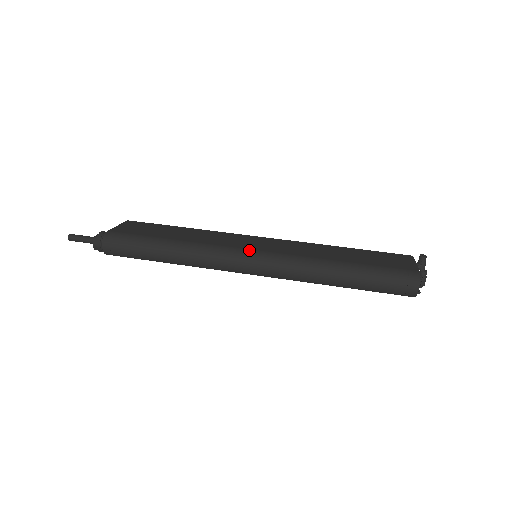
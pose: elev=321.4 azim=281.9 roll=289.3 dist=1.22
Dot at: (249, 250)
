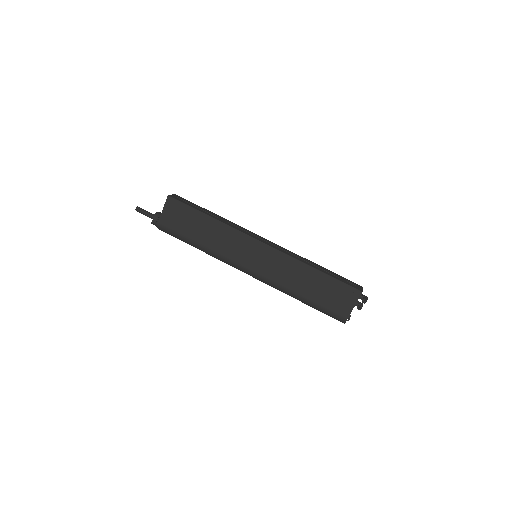
Dot at: (246, 269)
